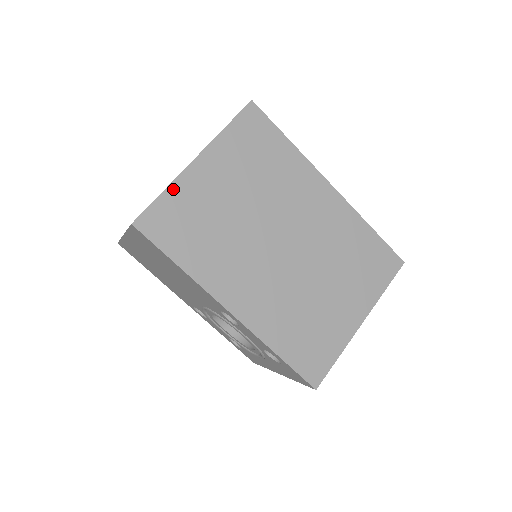
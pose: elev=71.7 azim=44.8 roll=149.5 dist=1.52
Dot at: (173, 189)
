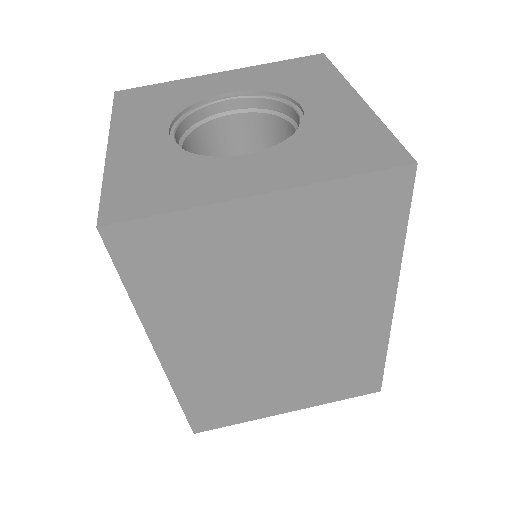
Dot at: (193, 216)
